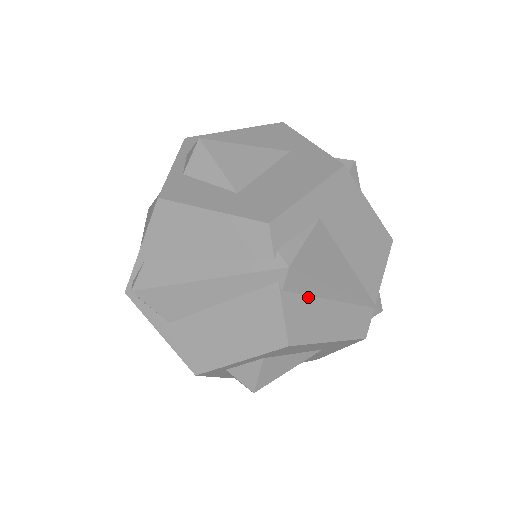
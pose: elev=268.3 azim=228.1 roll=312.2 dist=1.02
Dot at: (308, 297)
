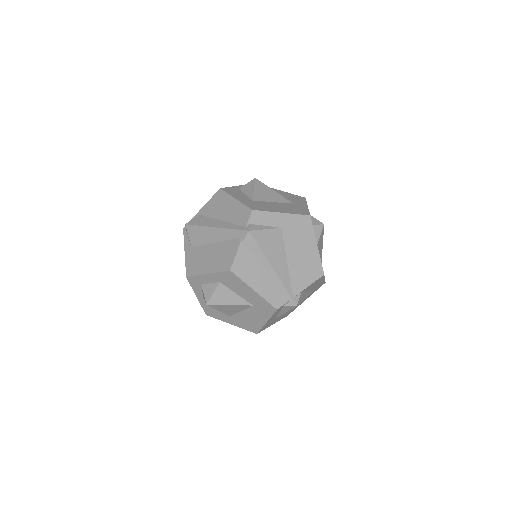
Dot at: (254, 258)
